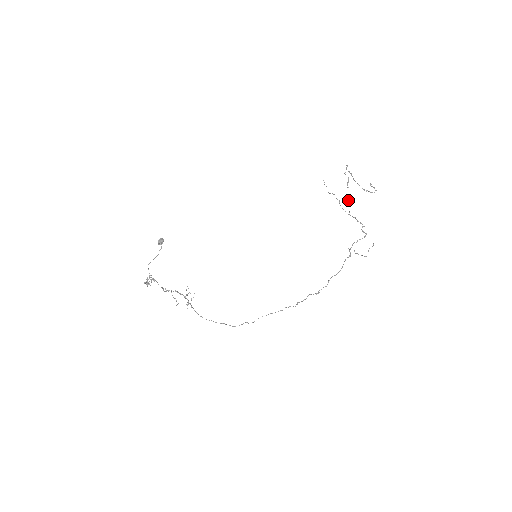
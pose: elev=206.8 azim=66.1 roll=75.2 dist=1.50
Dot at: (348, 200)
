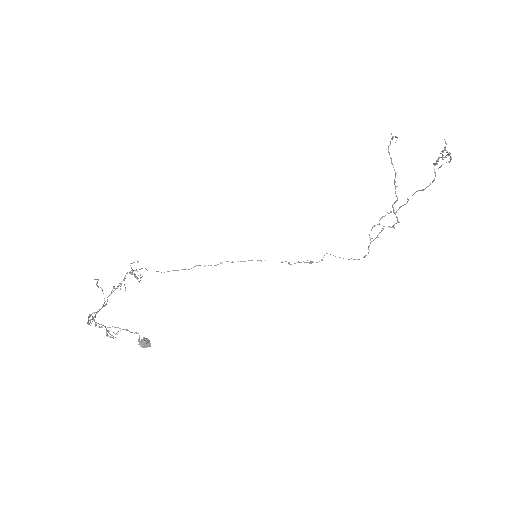
Dot at: (408, 200)
